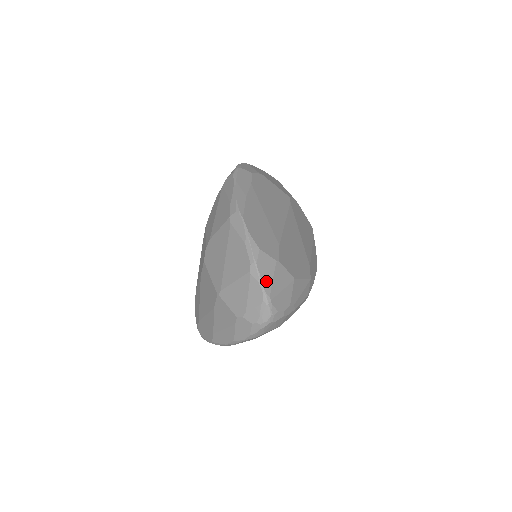
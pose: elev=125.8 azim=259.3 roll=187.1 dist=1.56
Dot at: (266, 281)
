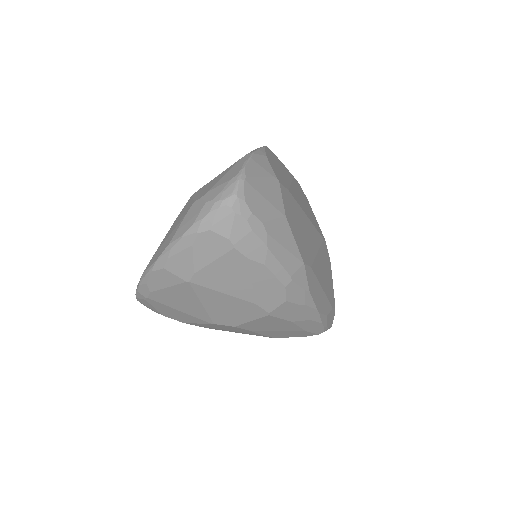
Dot at: (253, 168)
